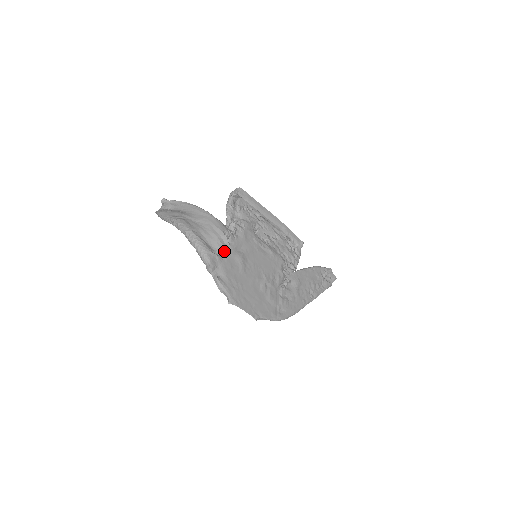
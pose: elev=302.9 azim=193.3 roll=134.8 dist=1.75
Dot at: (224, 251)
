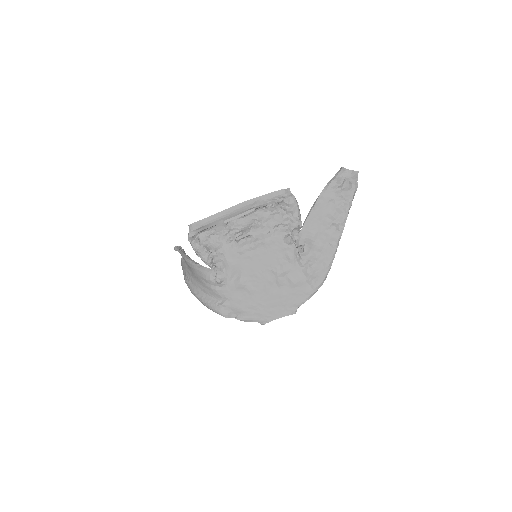
Dot at: (225, 294)
